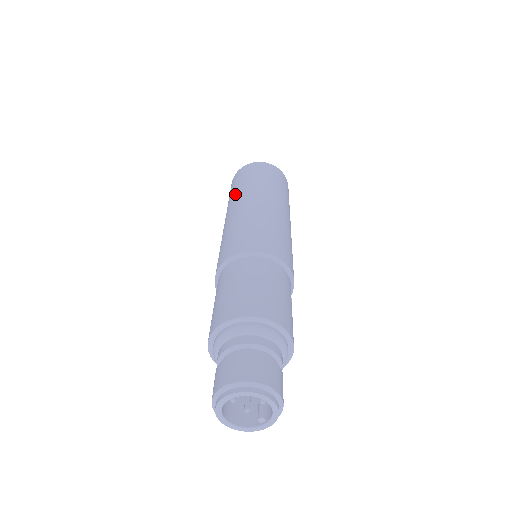
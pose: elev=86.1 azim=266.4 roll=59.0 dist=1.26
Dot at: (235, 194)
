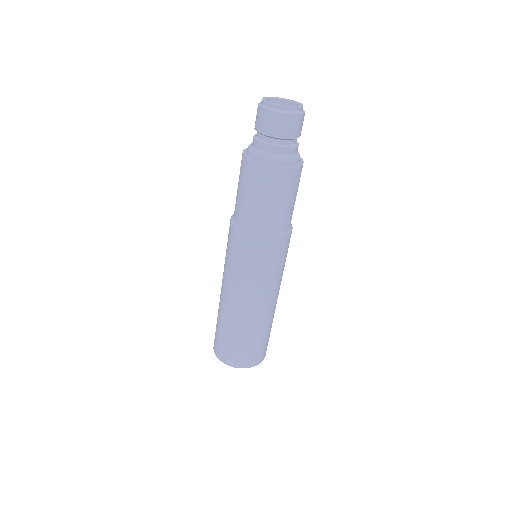
Dot at: occluded
